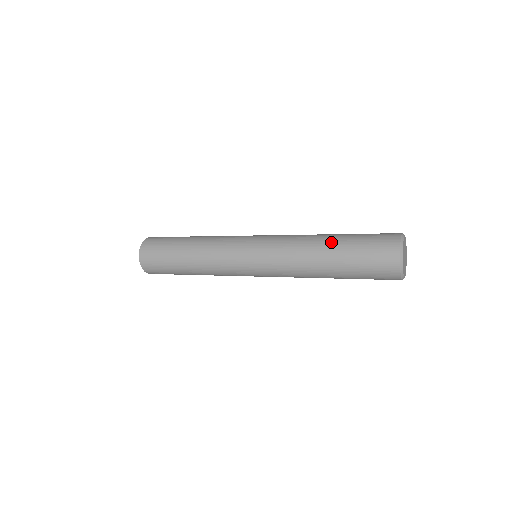
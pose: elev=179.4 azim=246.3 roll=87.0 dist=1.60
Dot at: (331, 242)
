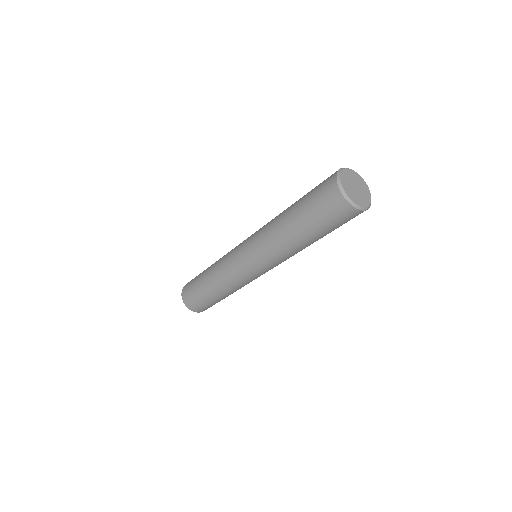
Dot at: (290, 219)
